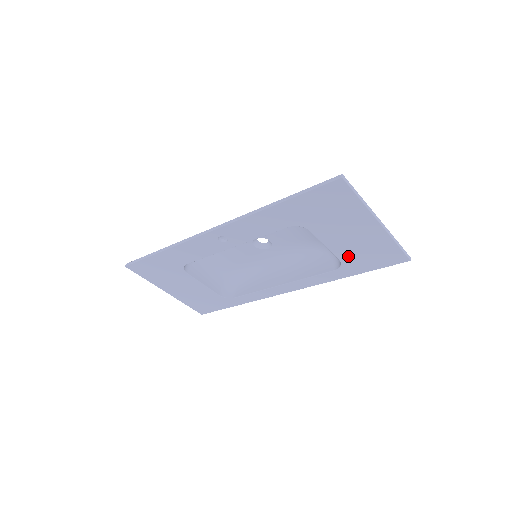
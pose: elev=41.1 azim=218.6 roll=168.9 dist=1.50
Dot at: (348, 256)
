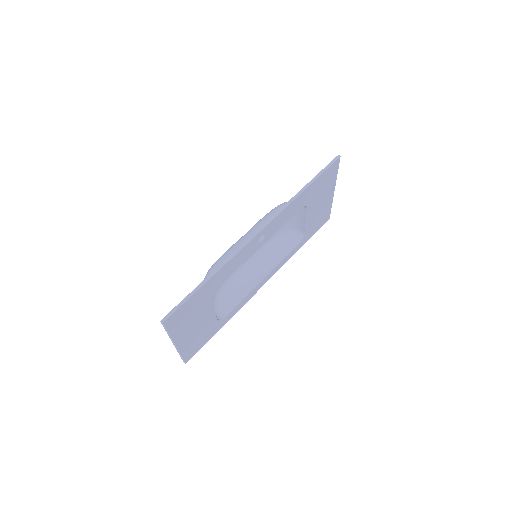
Dot at: (310, 227)
